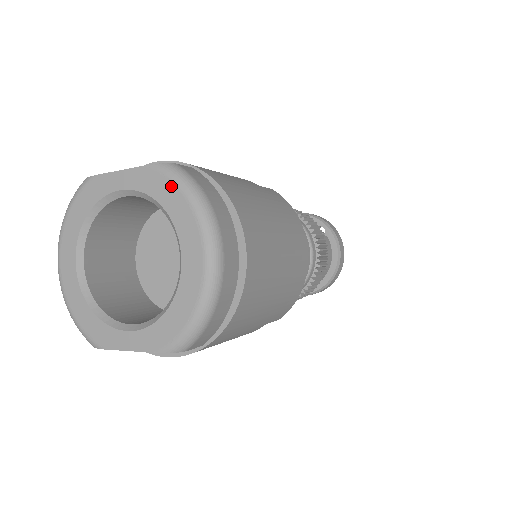
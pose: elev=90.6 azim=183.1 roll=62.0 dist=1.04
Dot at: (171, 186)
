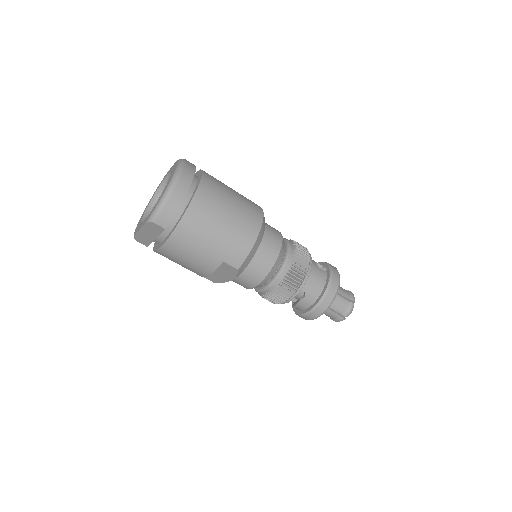
Dot at: occluded
